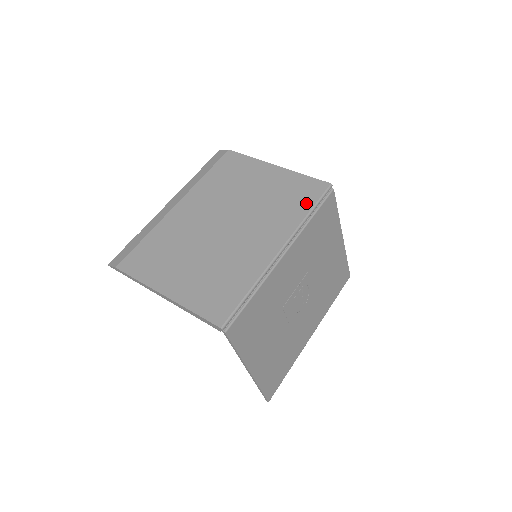
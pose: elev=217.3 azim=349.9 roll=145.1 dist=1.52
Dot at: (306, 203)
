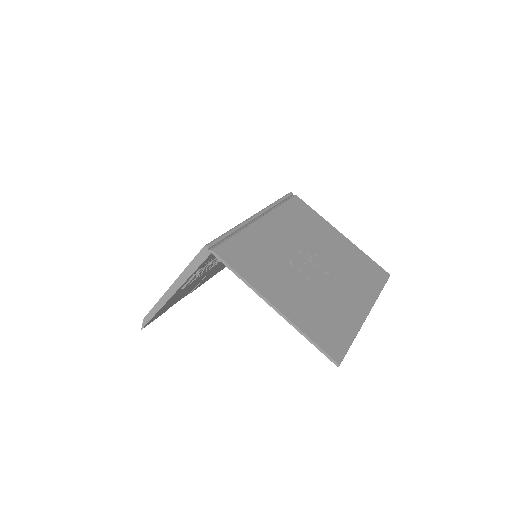
Dot at: occluded
